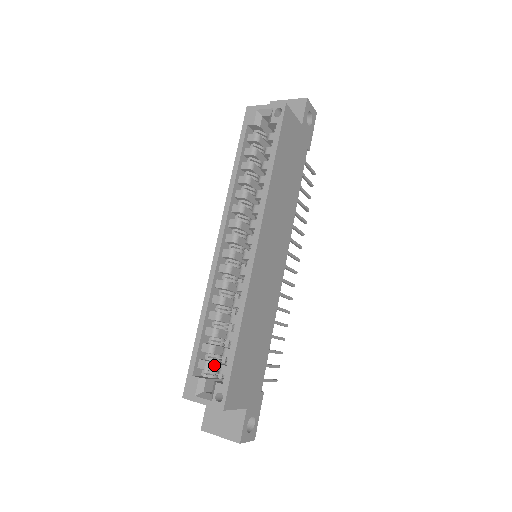
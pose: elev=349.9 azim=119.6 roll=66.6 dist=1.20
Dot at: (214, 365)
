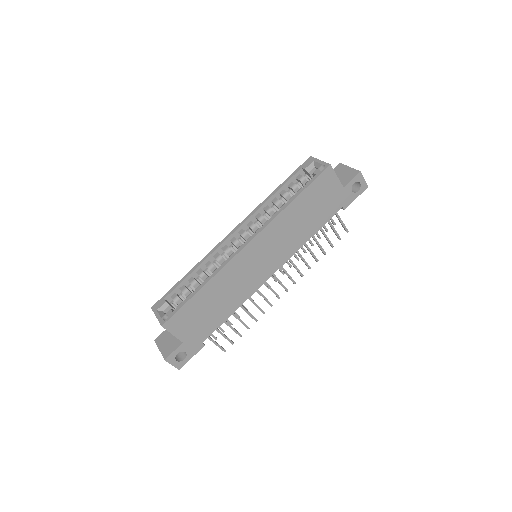
Dot at: occluded
